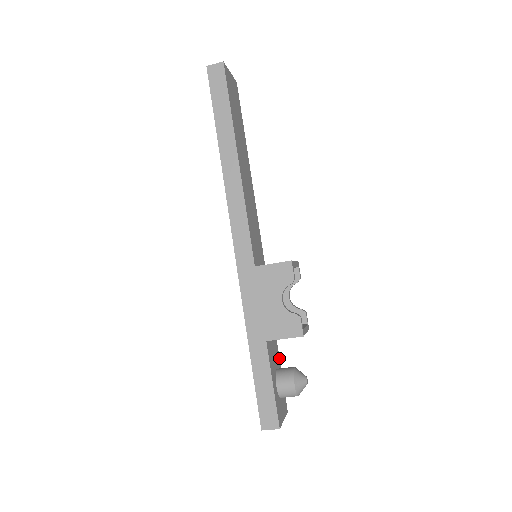
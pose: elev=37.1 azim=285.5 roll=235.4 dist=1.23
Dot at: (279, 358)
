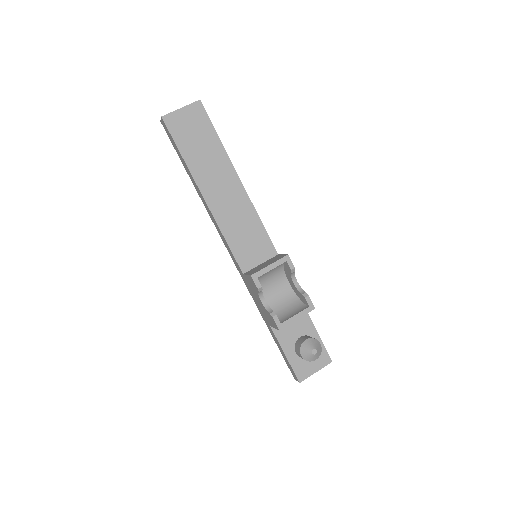
Dot at: (312, 323)
